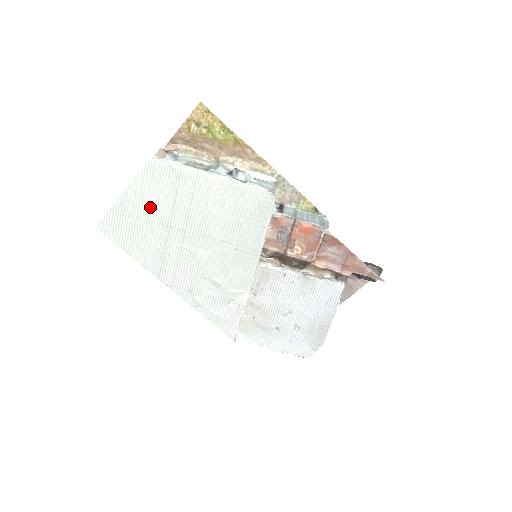
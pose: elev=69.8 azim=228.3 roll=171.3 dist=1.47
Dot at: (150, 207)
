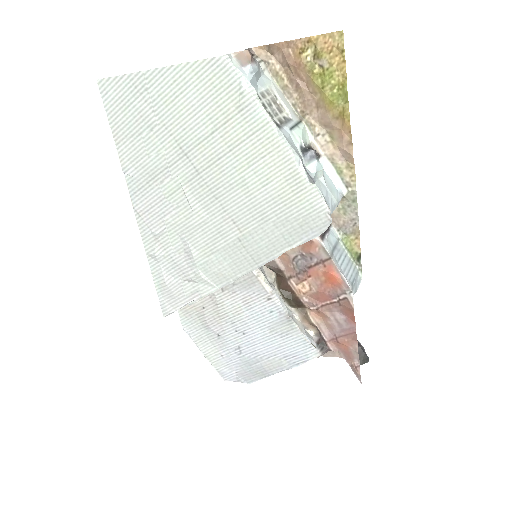
Dot at: (180, 113)
